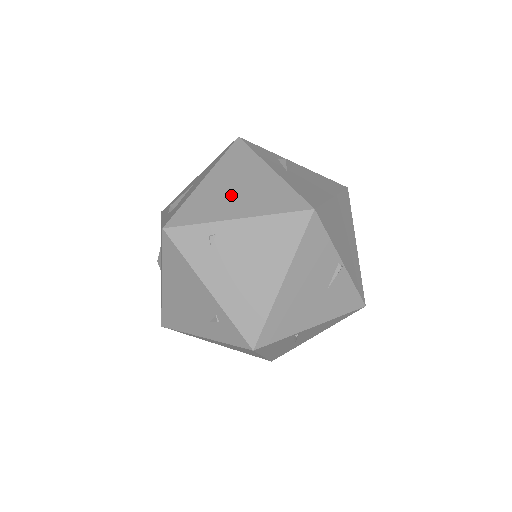
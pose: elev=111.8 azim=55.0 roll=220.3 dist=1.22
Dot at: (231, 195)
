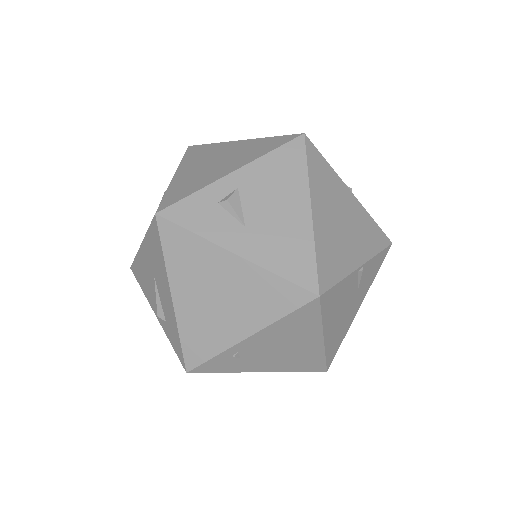
Dot at: (218, 310)
